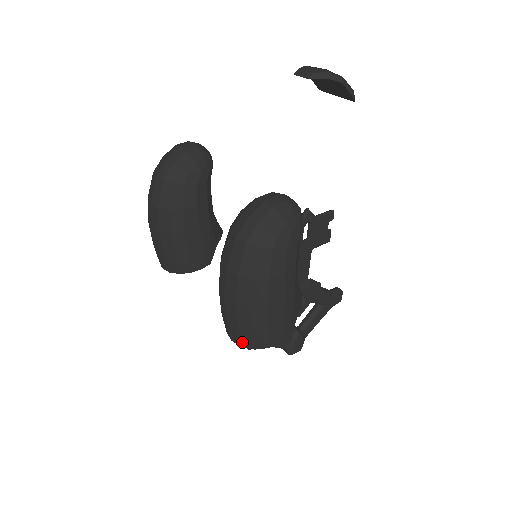
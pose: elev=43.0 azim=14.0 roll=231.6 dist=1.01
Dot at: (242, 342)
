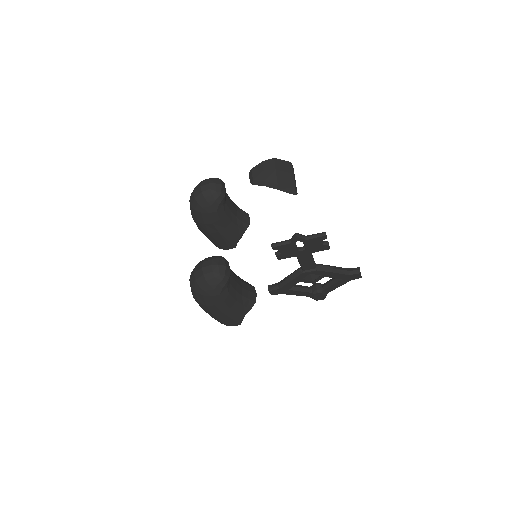
Dot at: occluded
